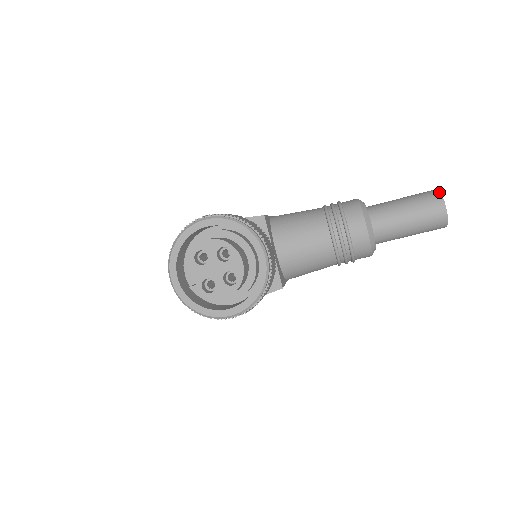
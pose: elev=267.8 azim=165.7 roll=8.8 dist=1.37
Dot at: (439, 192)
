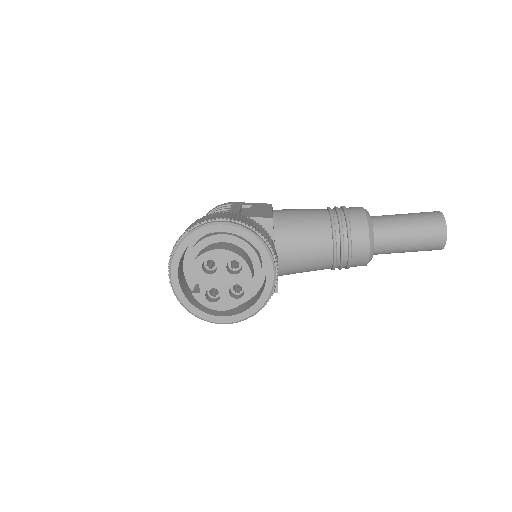
Dot at: (443, 217)
